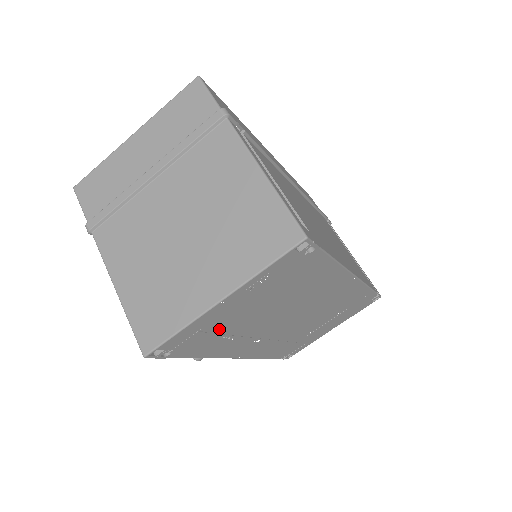
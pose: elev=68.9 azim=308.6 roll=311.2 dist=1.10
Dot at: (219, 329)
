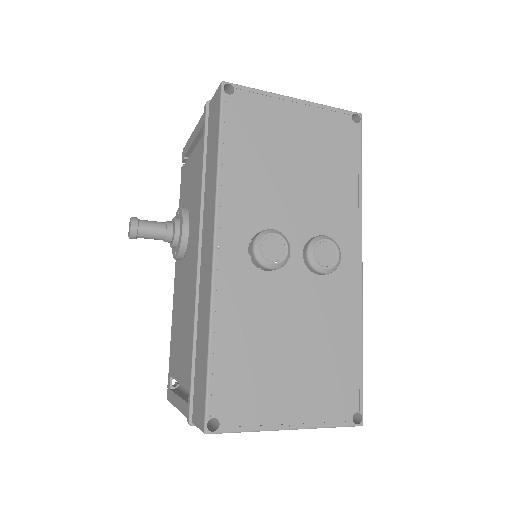
Dot at: occluded
